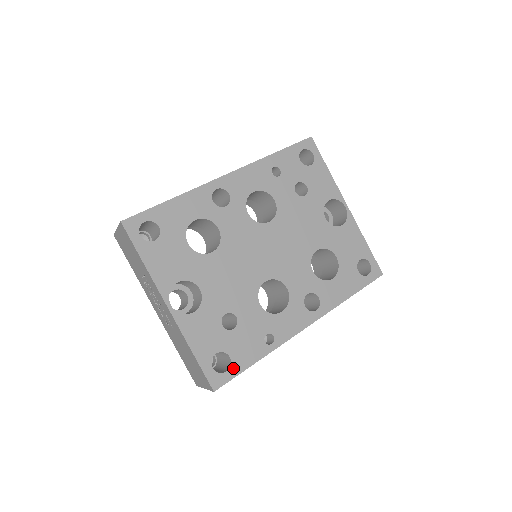
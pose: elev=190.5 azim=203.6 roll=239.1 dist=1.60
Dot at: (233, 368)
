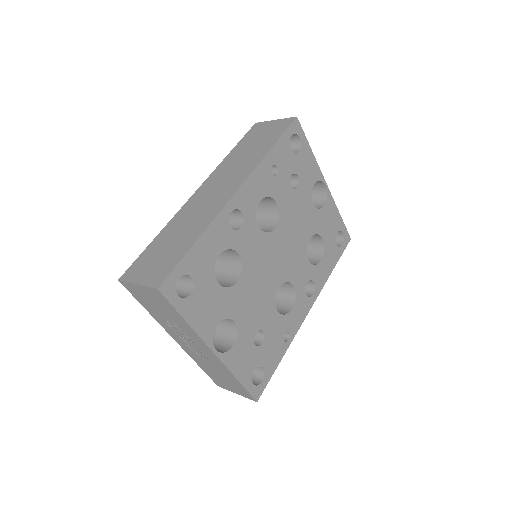
Dot at: (266, 375)
